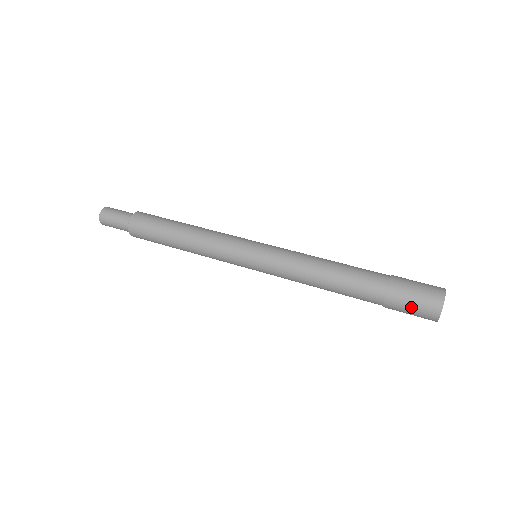
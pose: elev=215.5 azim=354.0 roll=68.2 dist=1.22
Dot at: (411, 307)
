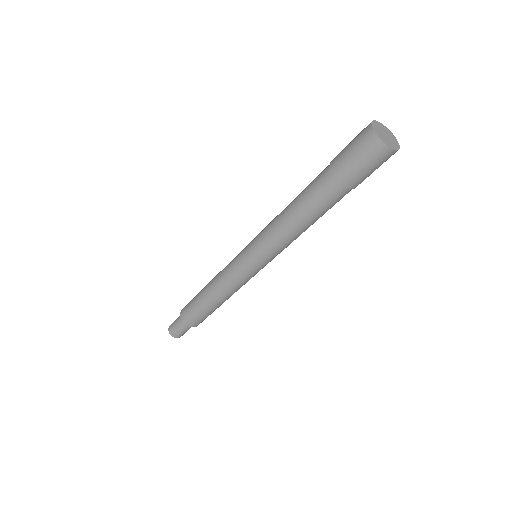
Dot at: (365, 168)
